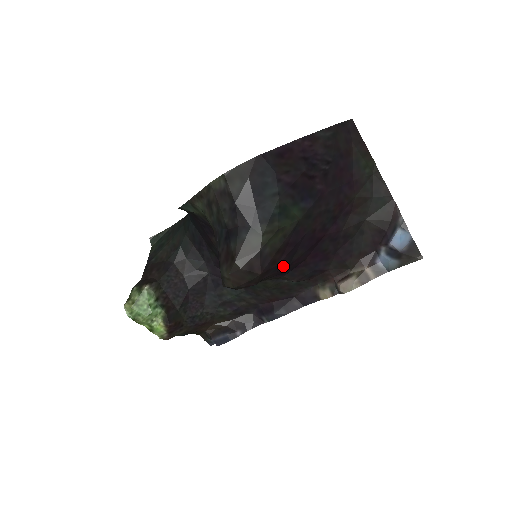
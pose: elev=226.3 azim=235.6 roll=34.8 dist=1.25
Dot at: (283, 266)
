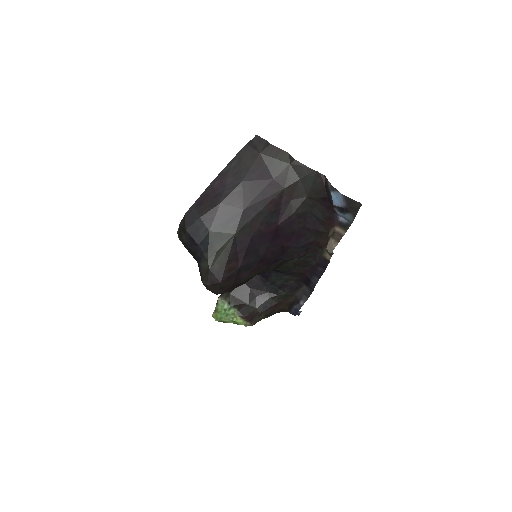
Dot at: (253, 263)
